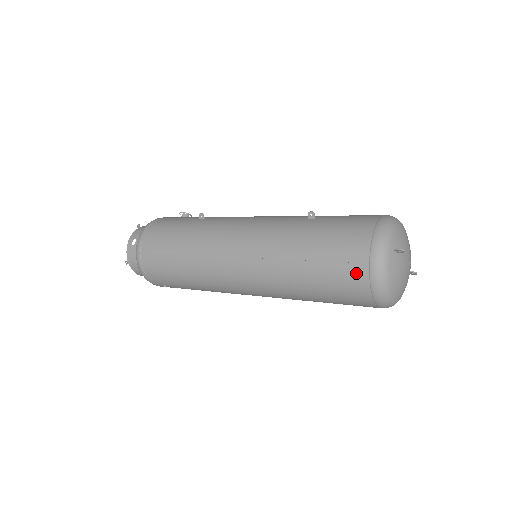
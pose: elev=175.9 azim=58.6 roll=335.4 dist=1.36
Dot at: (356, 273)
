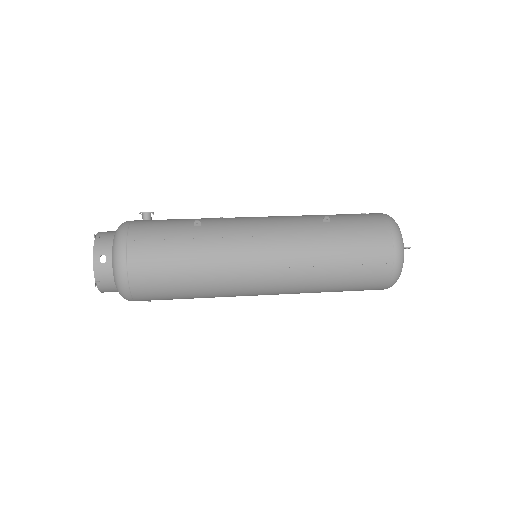
Dot at: (382, 271)
